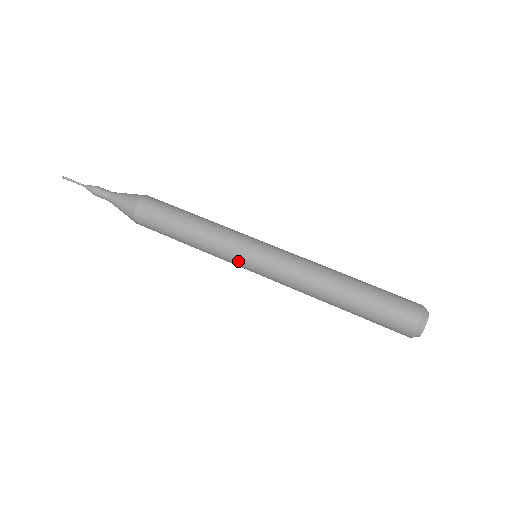
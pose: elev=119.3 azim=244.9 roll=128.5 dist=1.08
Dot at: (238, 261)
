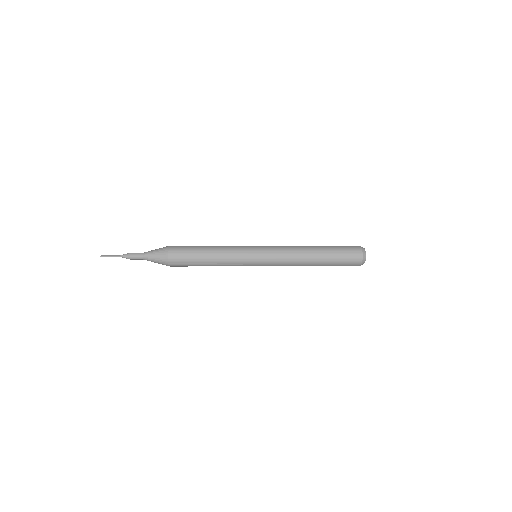
Dot at: (248, 258)
